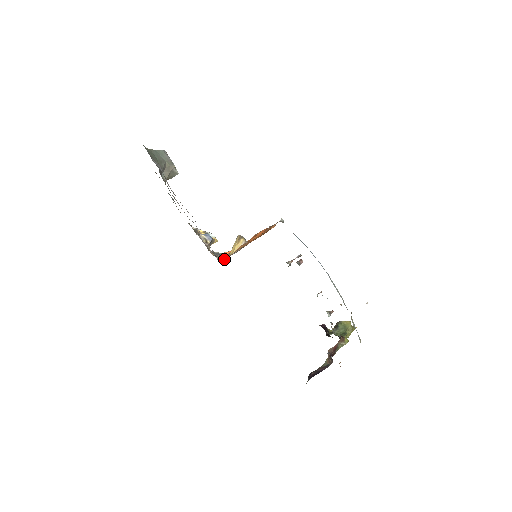
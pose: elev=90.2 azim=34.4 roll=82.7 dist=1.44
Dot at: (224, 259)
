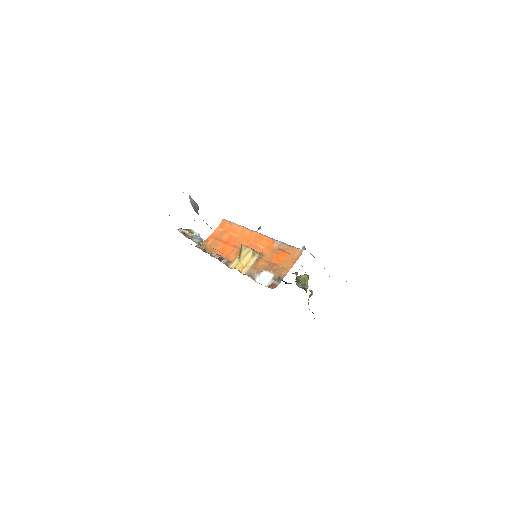
Dot at: (257, 280)
